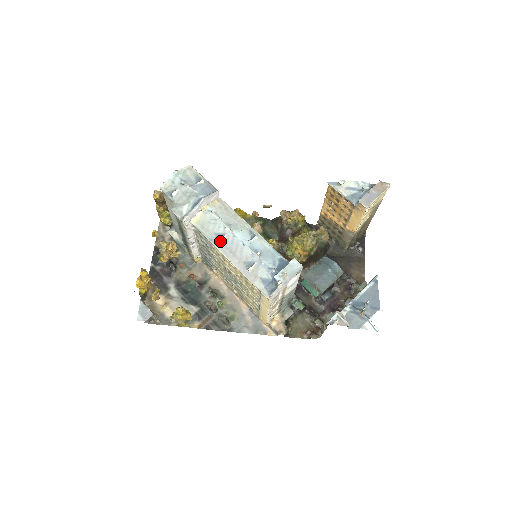
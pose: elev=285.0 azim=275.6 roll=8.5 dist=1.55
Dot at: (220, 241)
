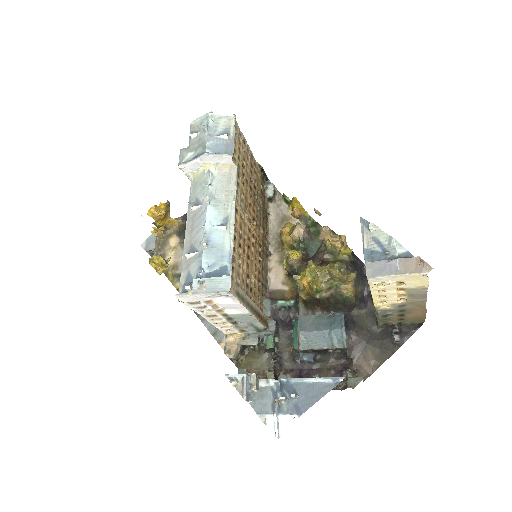
Dot at: (193, 209)
